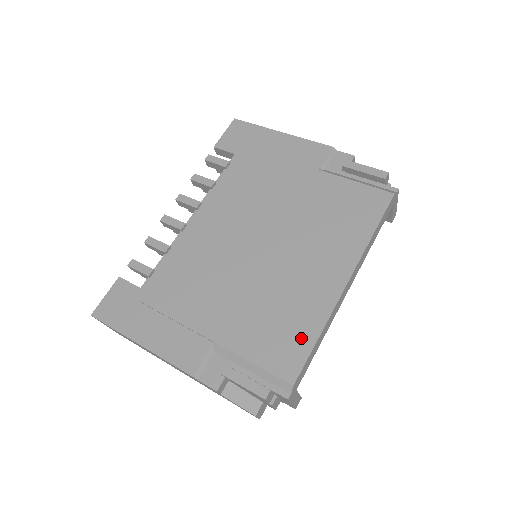
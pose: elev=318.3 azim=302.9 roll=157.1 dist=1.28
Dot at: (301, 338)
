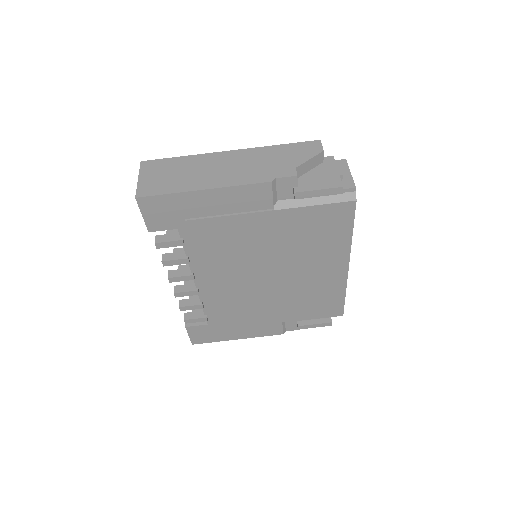
Dot at: (335, 300)
